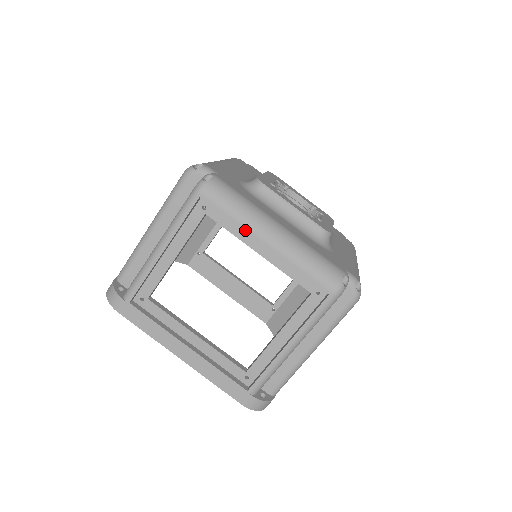
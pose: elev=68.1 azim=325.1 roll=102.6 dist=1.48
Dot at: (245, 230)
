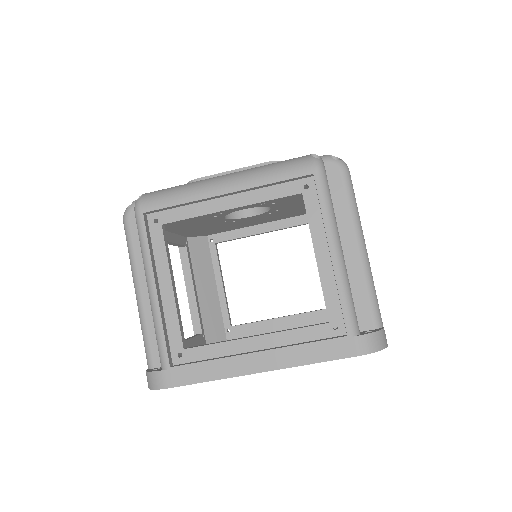
Dot at: (200, 199)
